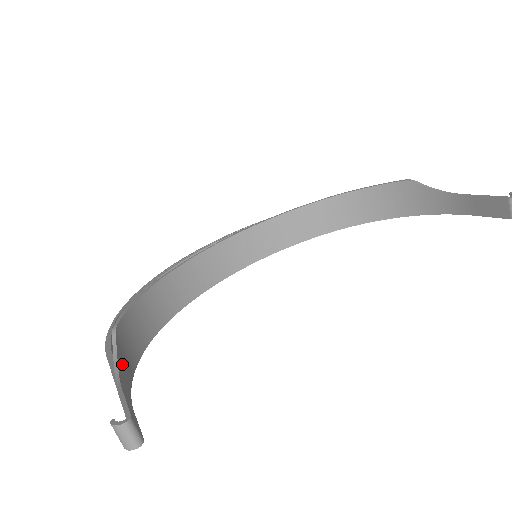
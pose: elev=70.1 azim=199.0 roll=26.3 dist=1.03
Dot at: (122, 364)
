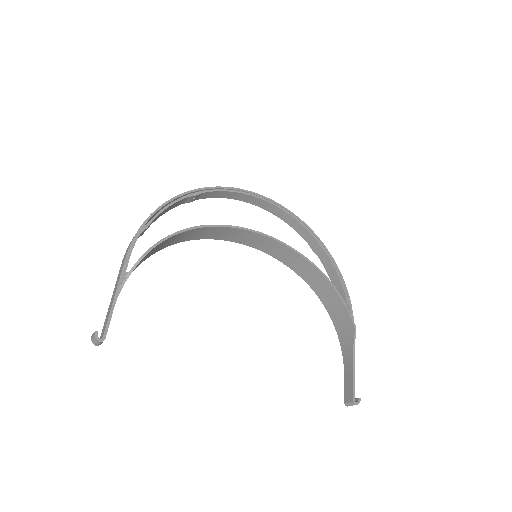
Dot at: occluded
